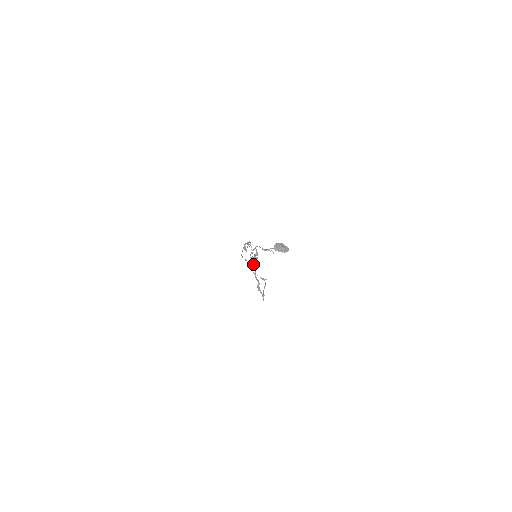
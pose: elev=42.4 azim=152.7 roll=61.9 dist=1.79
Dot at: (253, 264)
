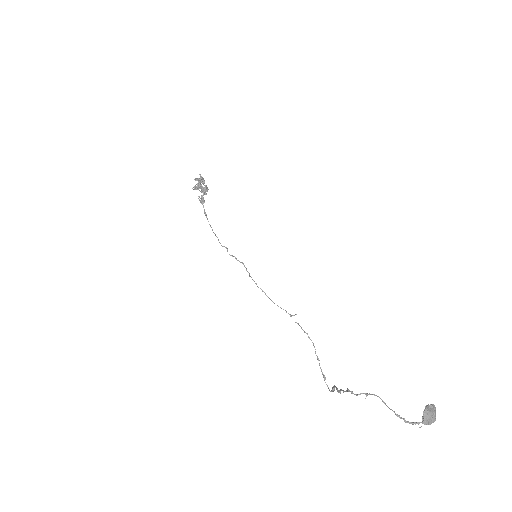
Dot at: occluded
